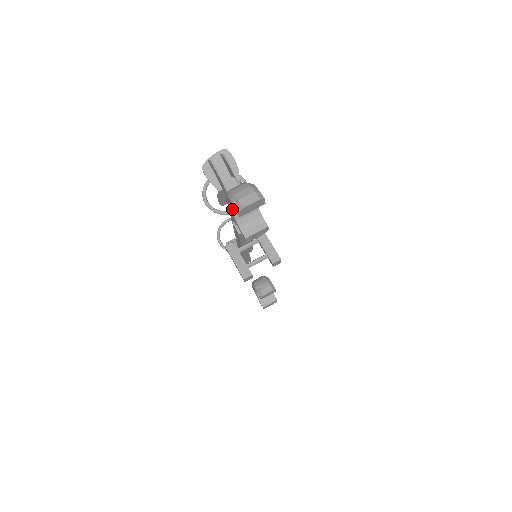
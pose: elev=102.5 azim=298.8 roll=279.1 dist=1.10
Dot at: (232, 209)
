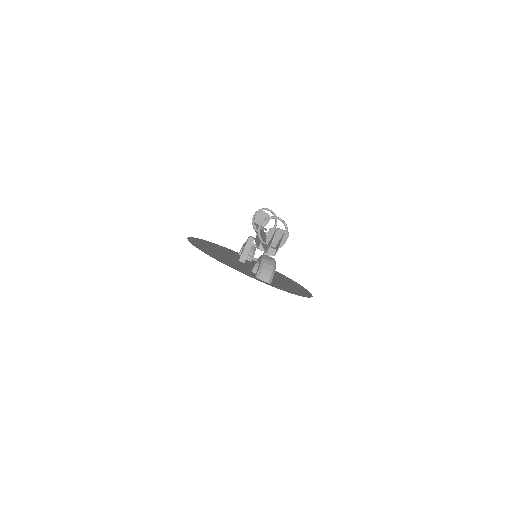
Dot at: (259, 261)
